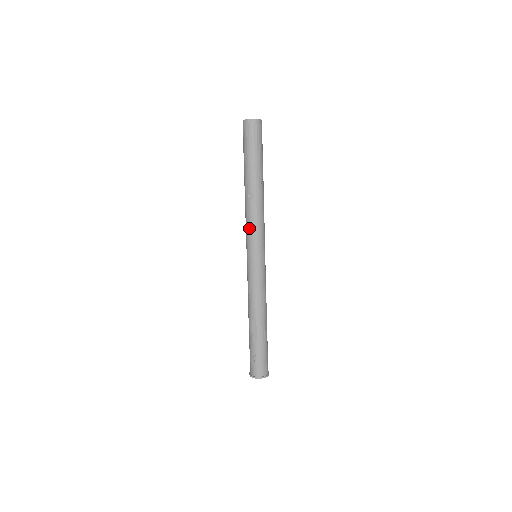
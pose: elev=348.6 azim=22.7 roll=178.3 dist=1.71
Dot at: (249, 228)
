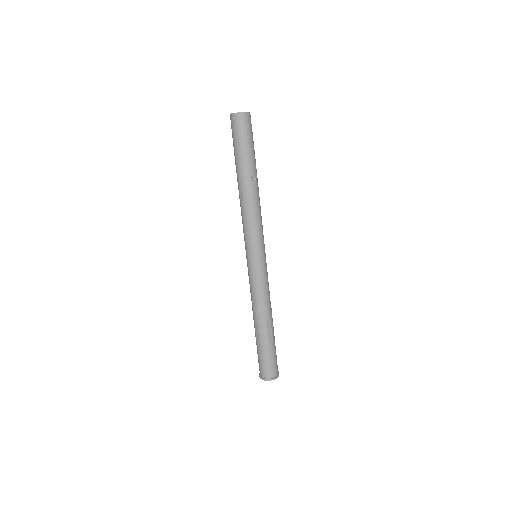
Dot at: (243, 228)
